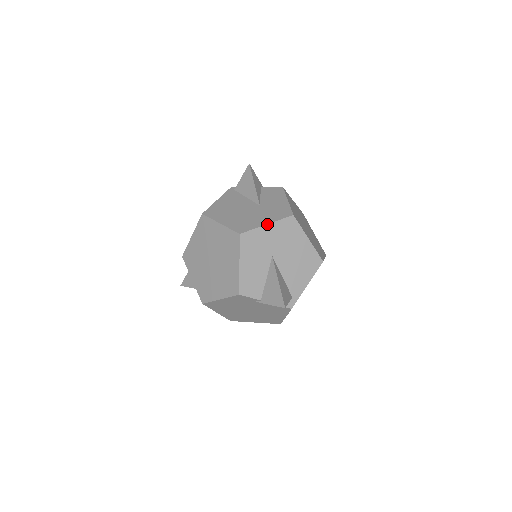
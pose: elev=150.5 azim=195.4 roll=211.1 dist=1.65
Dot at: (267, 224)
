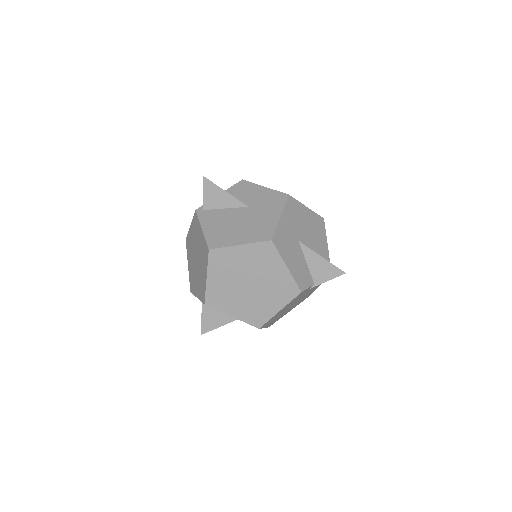
Dot at: (280, 216)
